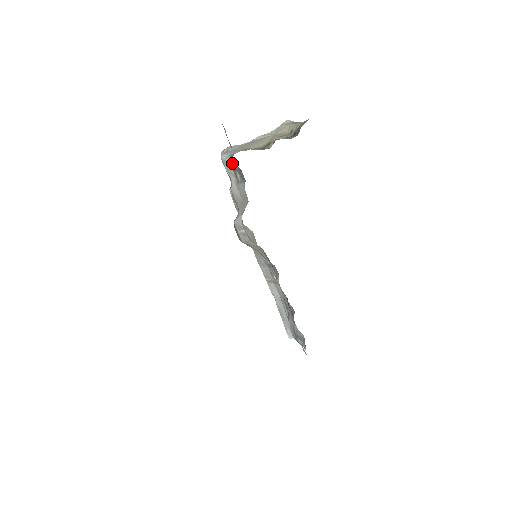
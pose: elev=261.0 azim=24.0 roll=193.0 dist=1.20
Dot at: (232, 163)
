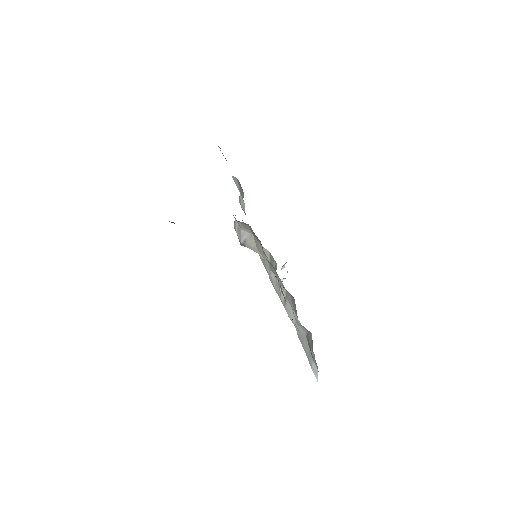
Dot at: (237, 186)
